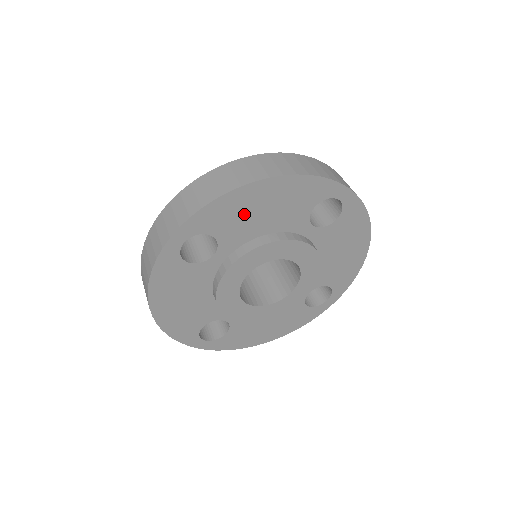
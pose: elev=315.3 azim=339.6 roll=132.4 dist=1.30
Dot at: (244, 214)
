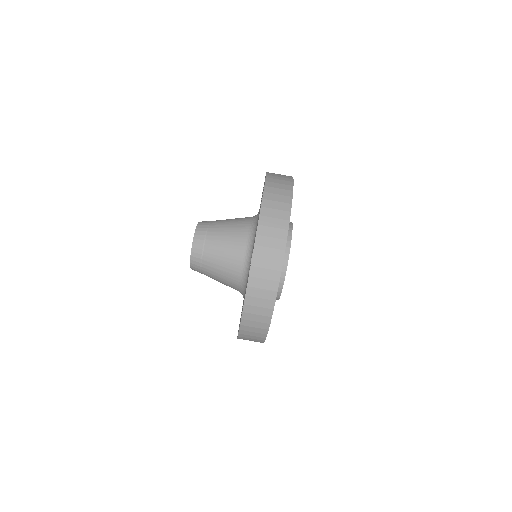
Dot at: occluded
